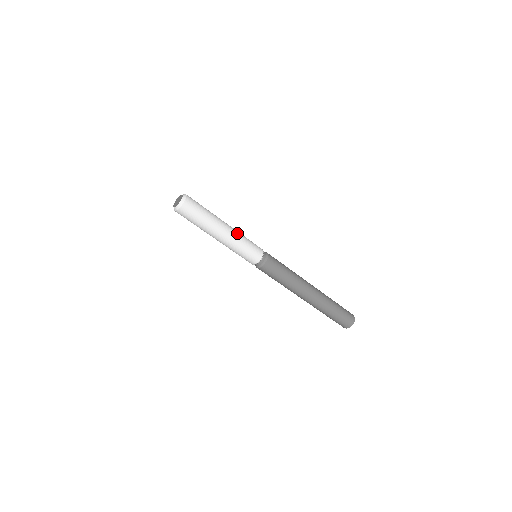
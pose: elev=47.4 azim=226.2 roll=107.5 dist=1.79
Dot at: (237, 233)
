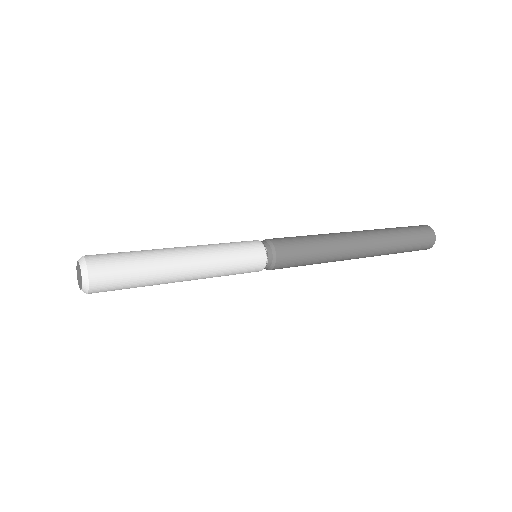
Dot at: (209, 273)
